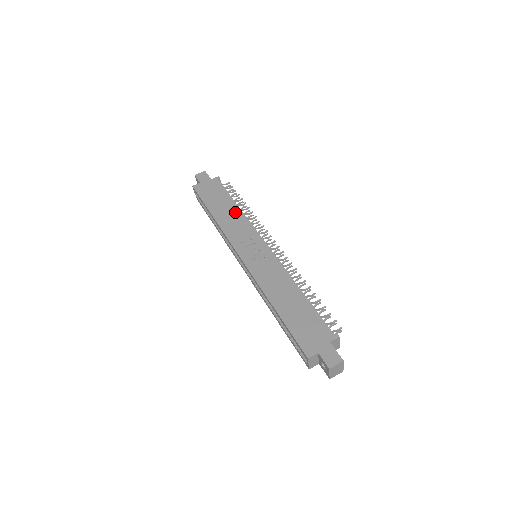
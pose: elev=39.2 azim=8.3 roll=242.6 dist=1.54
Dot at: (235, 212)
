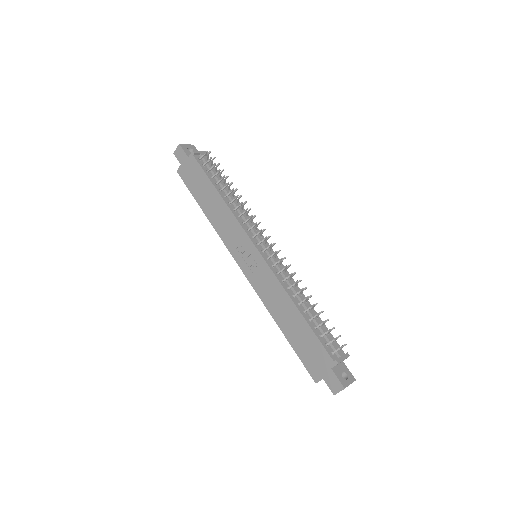
Dot at: (221, 206)
